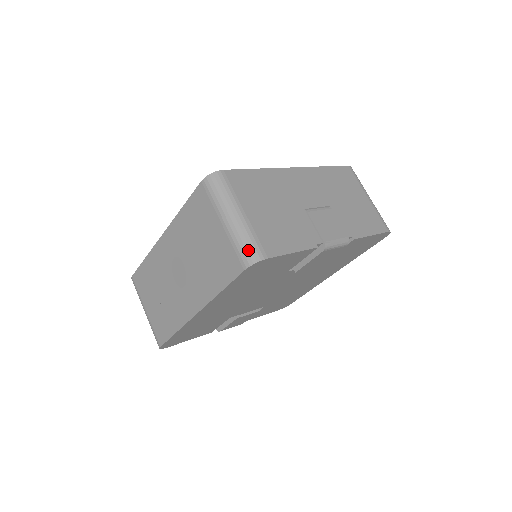
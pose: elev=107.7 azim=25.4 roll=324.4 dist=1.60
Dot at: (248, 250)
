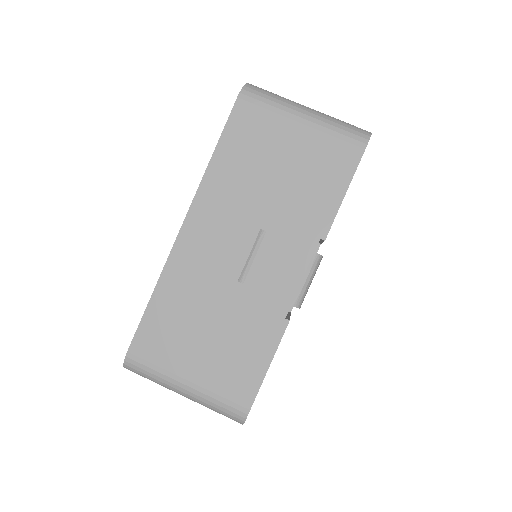
Dot at: (226, 415)
